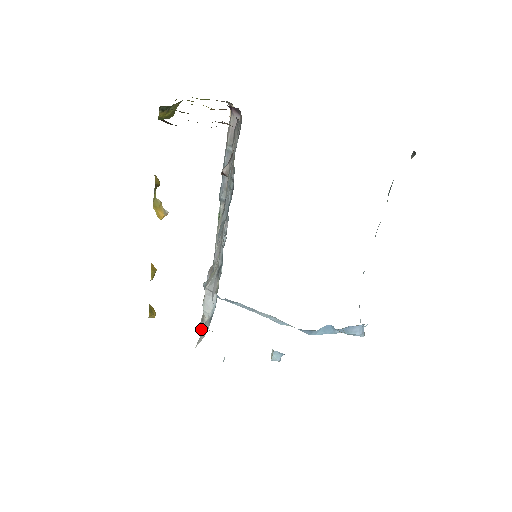
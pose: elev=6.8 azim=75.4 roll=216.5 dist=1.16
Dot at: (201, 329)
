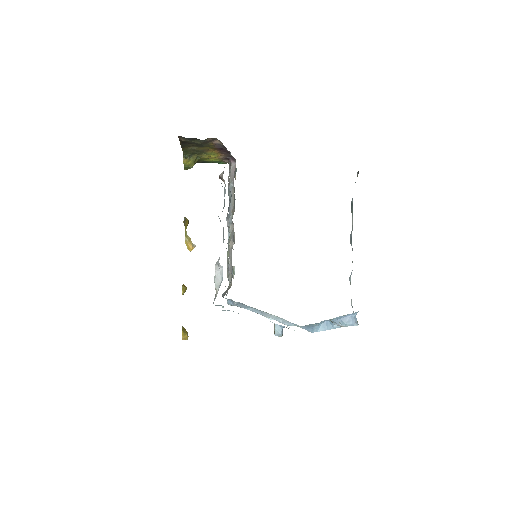
Dot at: occluded
